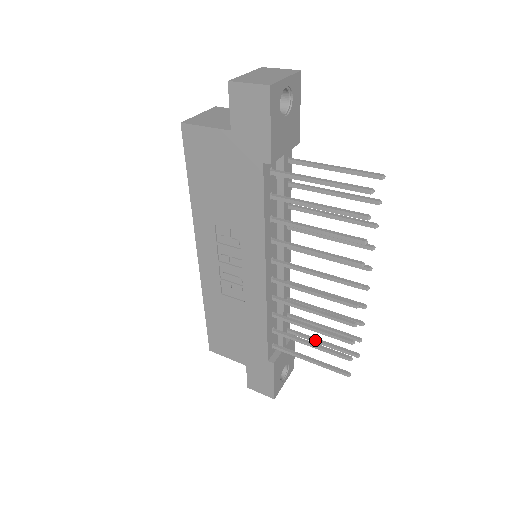
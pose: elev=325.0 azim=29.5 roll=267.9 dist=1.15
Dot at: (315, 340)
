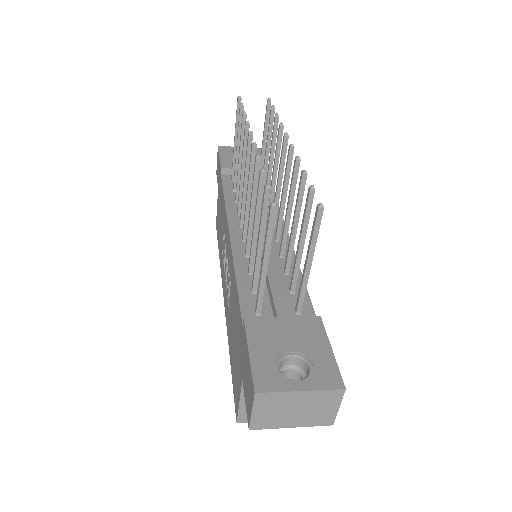
Dot at: (304, 268)
